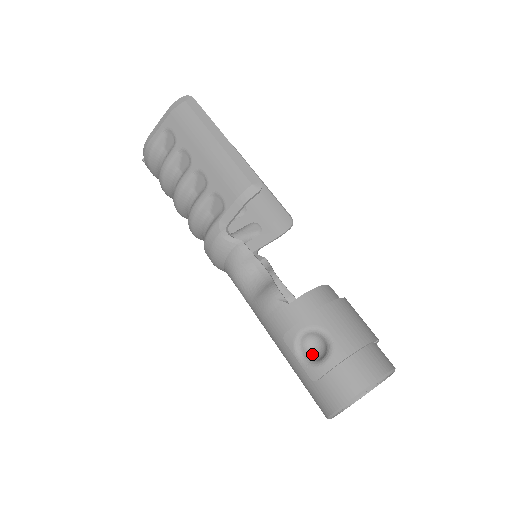
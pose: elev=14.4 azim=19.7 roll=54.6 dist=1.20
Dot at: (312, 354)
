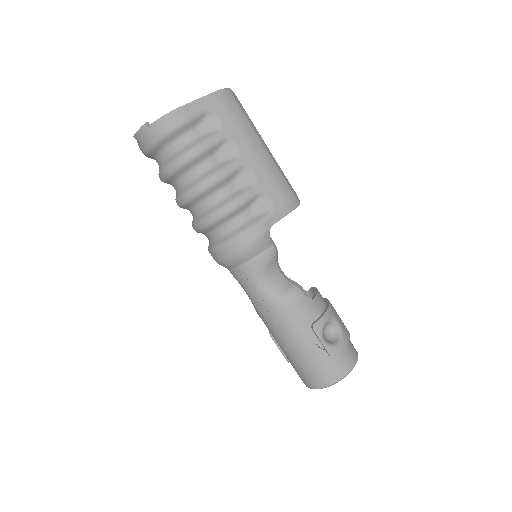
Dot at: (326, 339)
